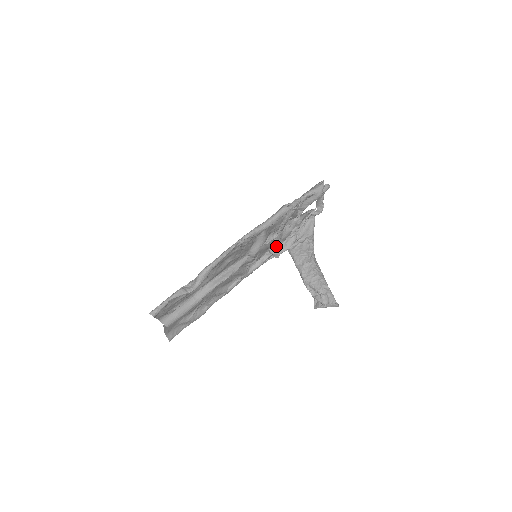
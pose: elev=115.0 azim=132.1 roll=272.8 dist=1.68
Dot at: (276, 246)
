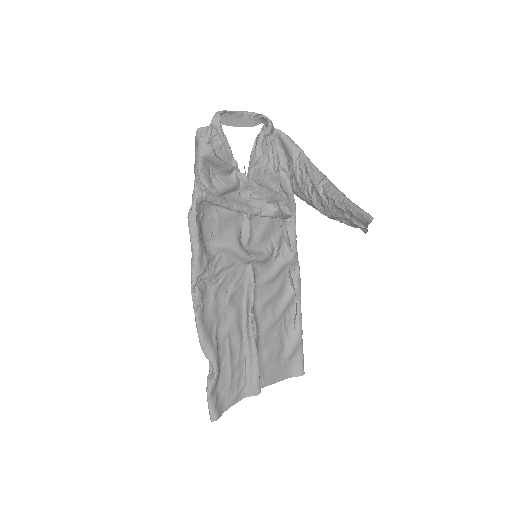
Dot at: (269, 216)
